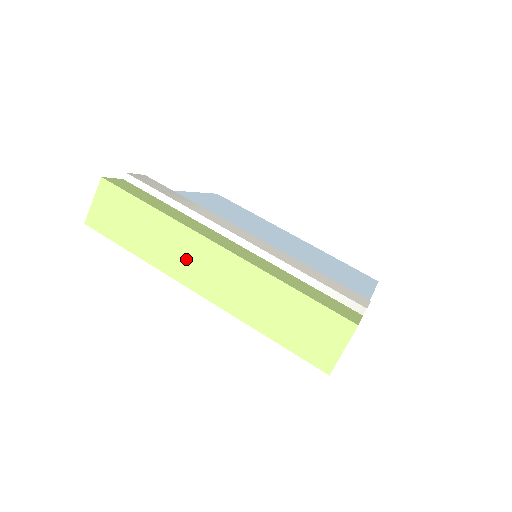
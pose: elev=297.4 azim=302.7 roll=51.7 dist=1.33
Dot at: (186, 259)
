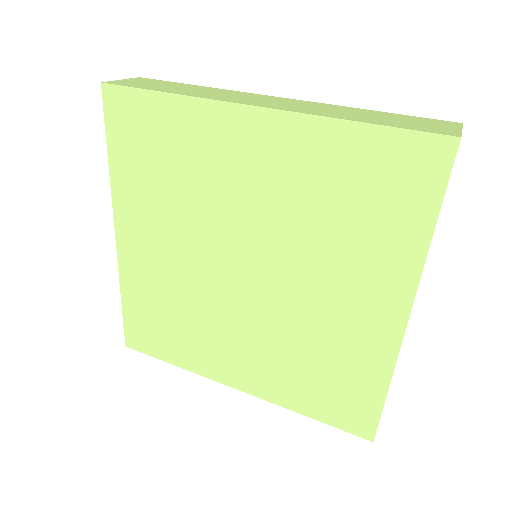
Dot at: (241, 98)
